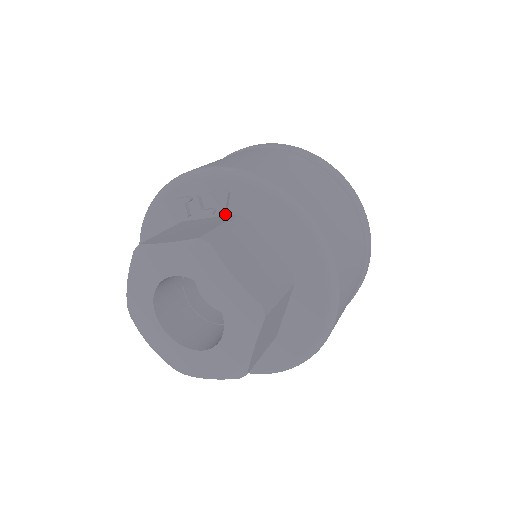
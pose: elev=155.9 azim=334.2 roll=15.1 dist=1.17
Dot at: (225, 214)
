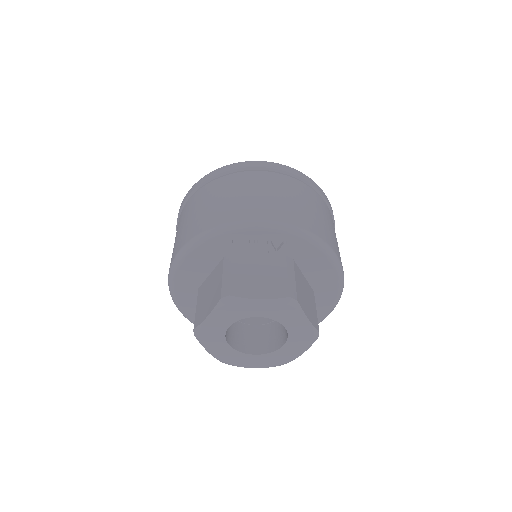
Dot at: (275, 254)
